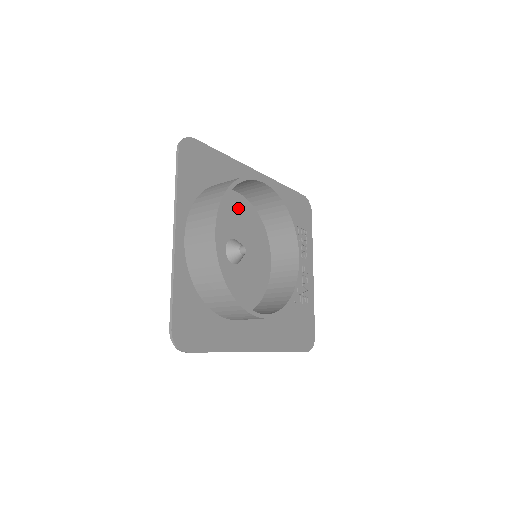
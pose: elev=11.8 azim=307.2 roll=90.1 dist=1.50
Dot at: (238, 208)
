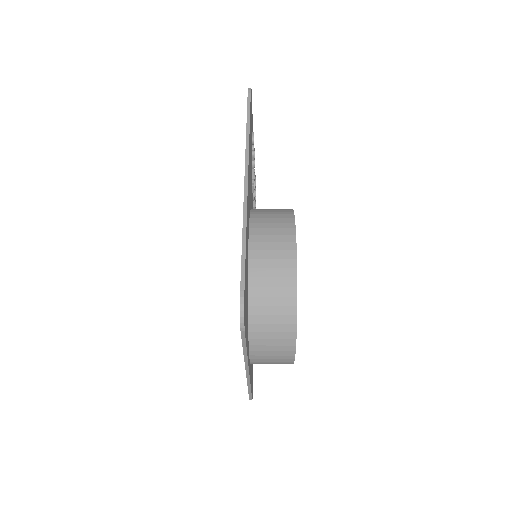
Dot at: occluded
